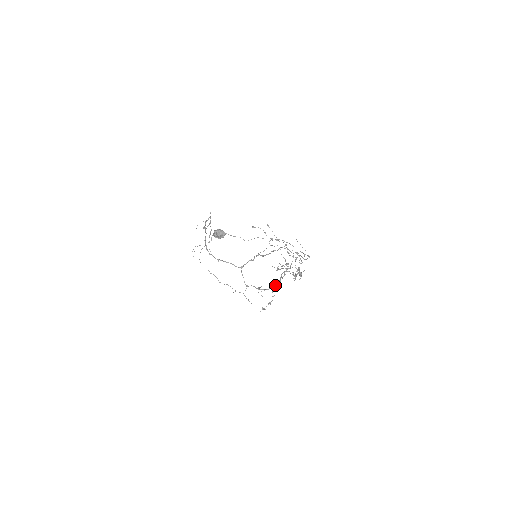
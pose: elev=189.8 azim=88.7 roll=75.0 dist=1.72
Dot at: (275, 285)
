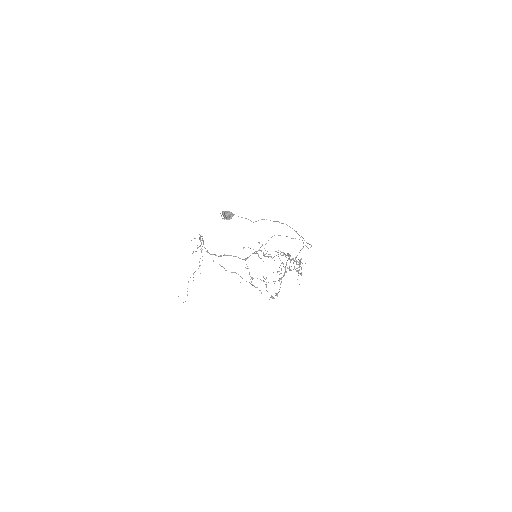
Dot at: occluded
